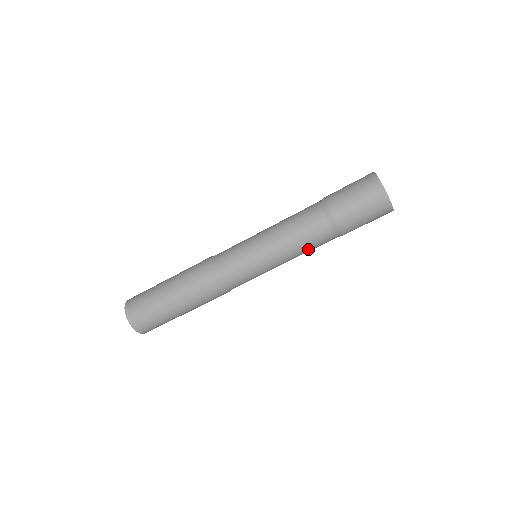
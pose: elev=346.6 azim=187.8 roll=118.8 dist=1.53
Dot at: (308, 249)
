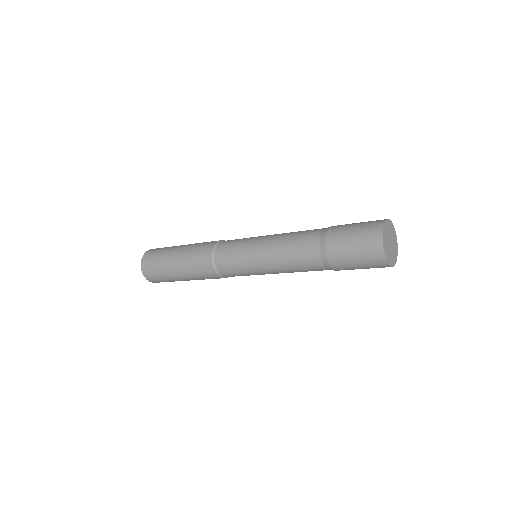
Dot at: (302, 271)
